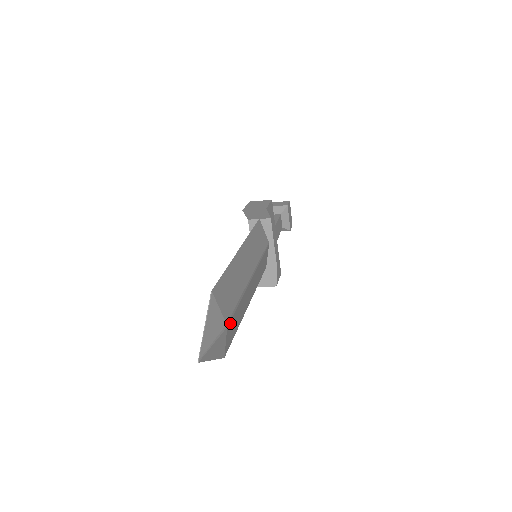
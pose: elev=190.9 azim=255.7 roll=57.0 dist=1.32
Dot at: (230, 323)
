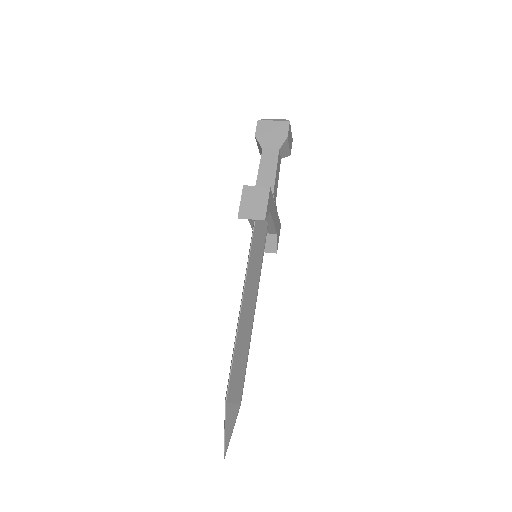
Dot at: (242, 392)
